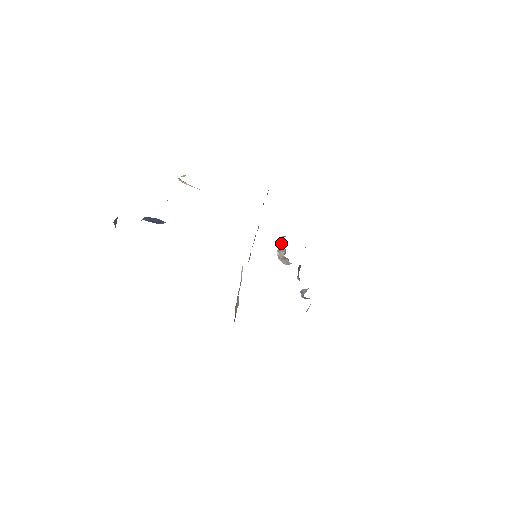
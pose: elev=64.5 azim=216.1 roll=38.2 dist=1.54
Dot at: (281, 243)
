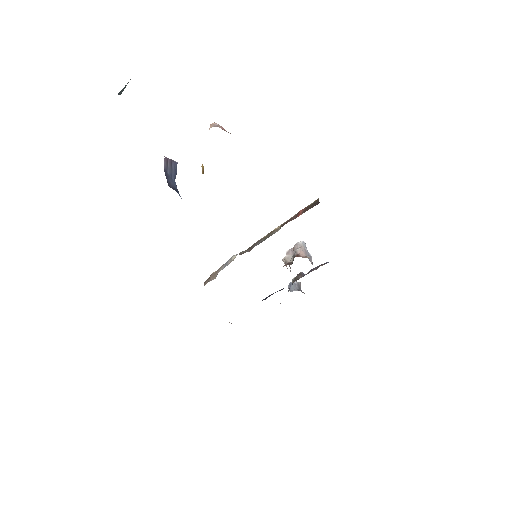
Dot at: (294, 254)
